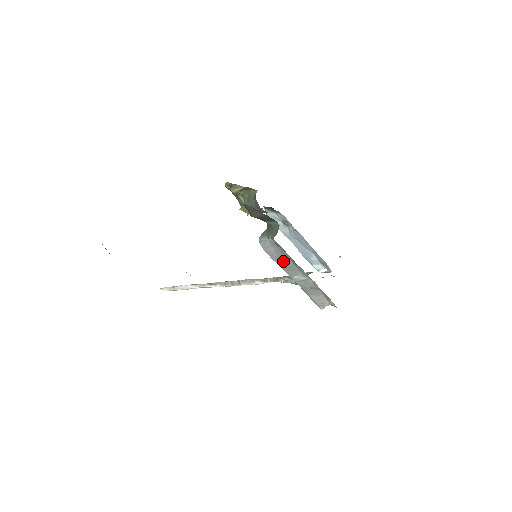
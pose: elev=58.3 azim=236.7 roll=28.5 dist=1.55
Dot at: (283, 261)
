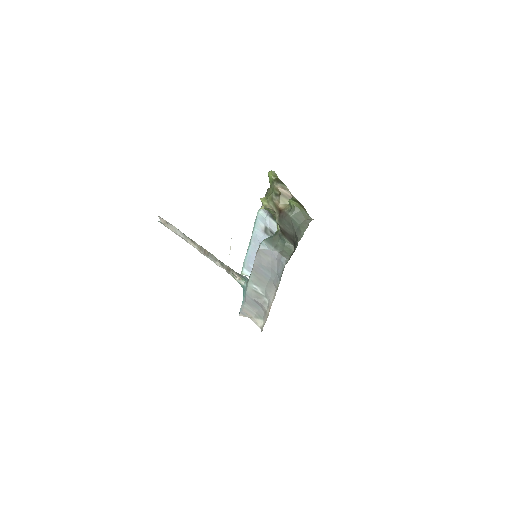
Dot at: (262, 271)
